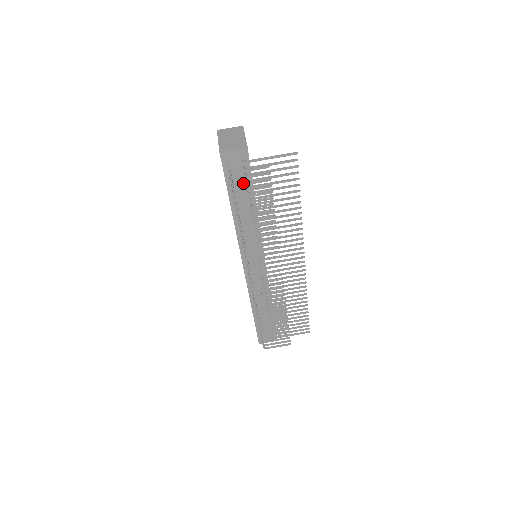
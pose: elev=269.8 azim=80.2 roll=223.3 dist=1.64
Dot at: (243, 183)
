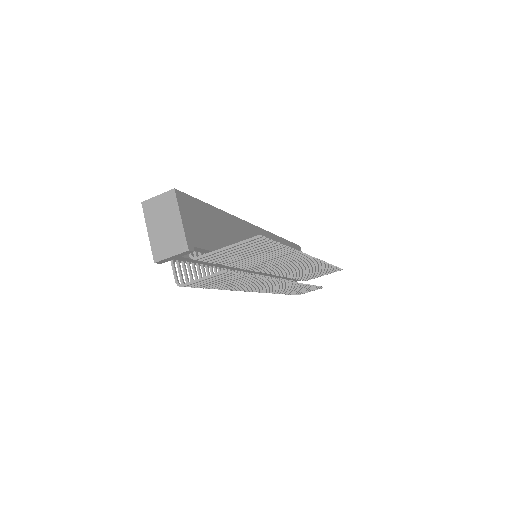
Dot at: (201, 283)
